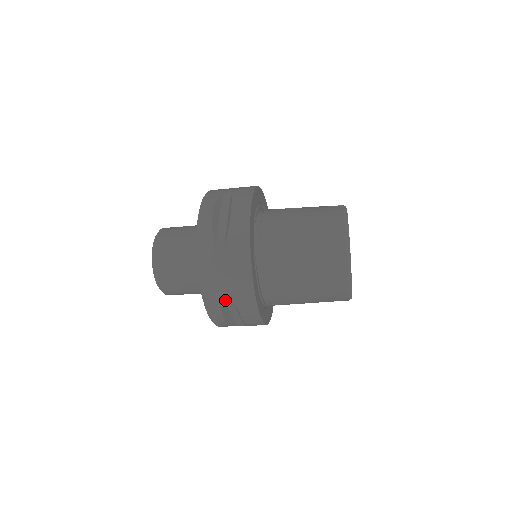
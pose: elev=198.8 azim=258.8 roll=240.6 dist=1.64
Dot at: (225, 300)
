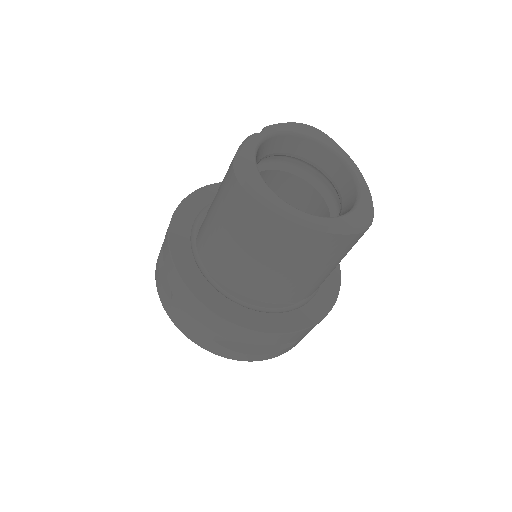
Dot at: (227, 340)
